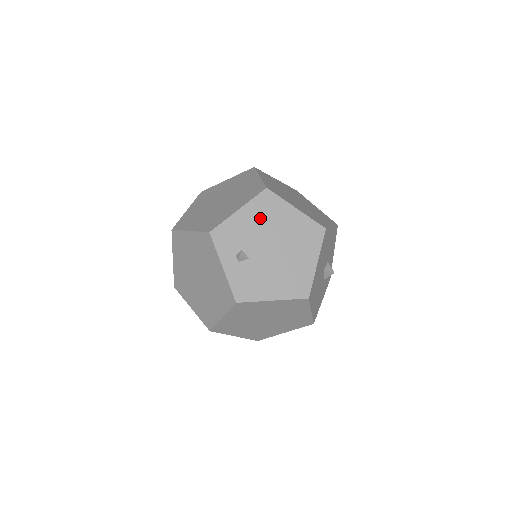
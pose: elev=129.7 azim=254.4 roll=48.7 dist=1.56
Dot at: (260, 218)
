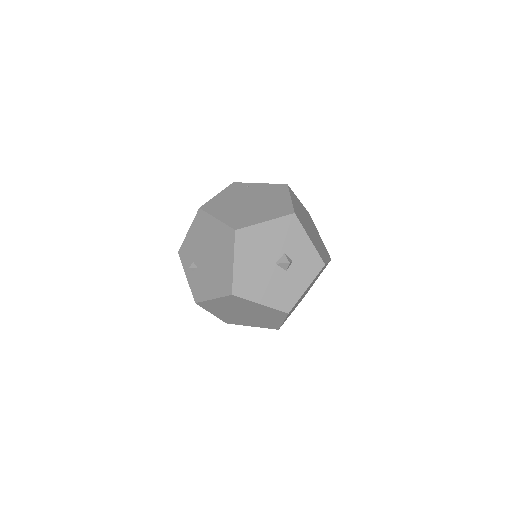
Dot at: (199, 234)
